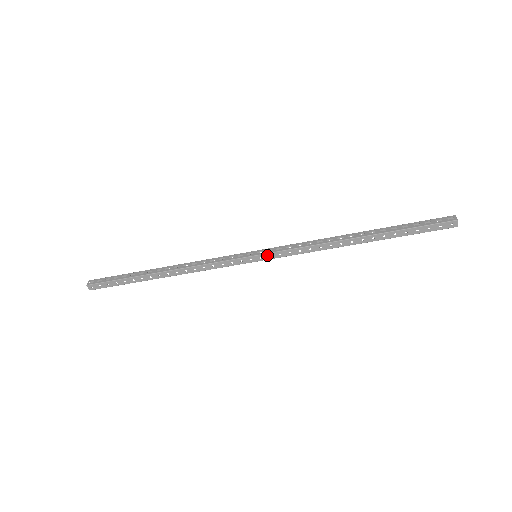
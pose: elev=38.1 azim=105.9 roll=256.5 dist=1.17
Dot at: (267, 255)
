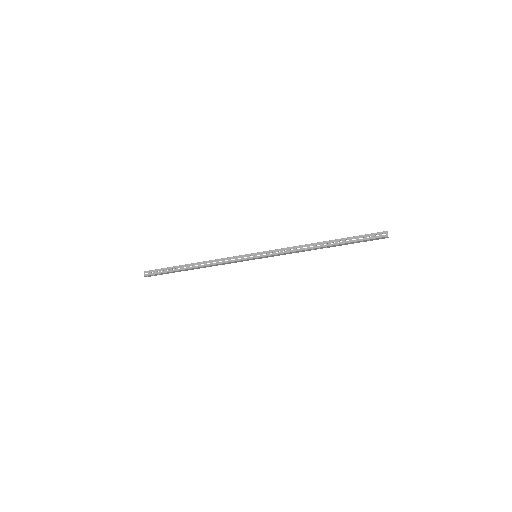
Dot at: (264, 257)
